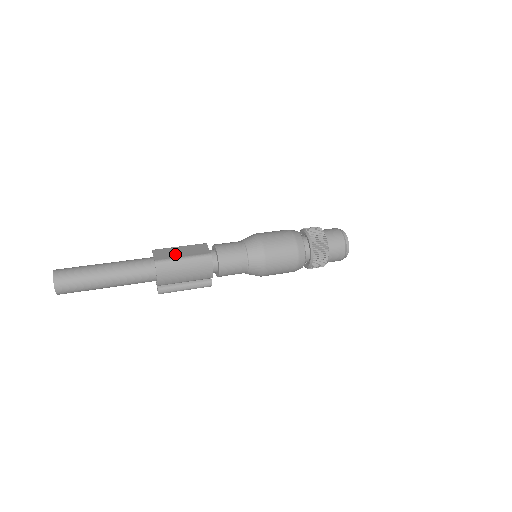
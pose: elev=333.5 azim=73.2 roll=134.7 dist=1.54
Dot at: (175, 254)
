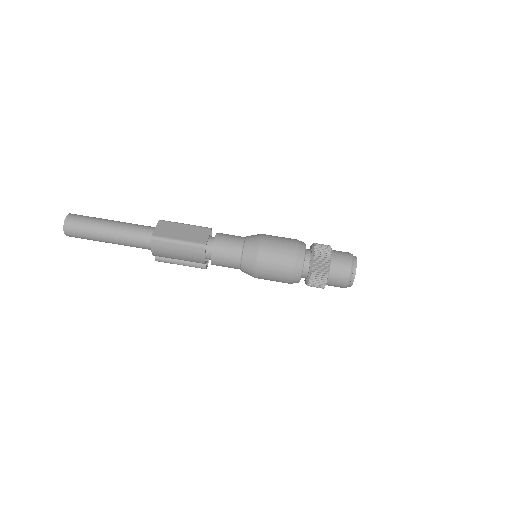
Dot at: (174, 233)
